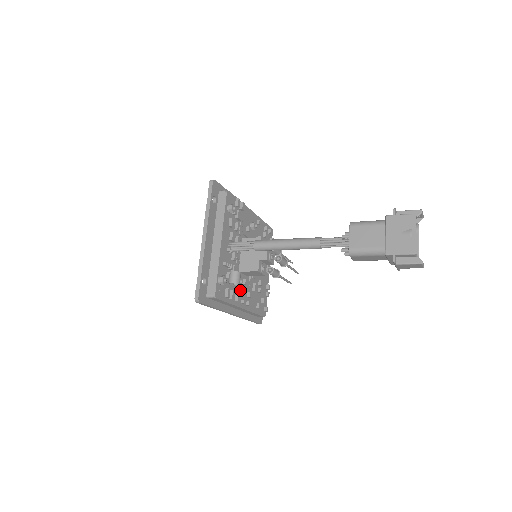
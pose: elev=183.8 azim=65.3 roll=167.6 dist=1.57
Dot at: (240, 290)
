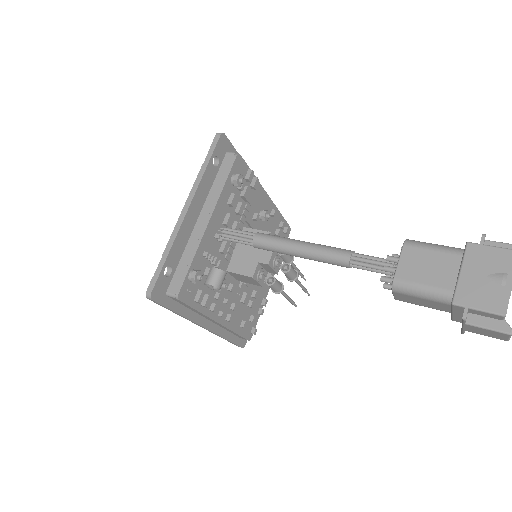
Dot at: (221, 297)
